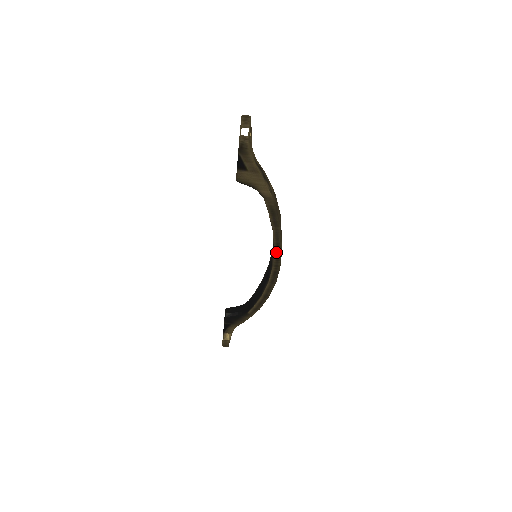
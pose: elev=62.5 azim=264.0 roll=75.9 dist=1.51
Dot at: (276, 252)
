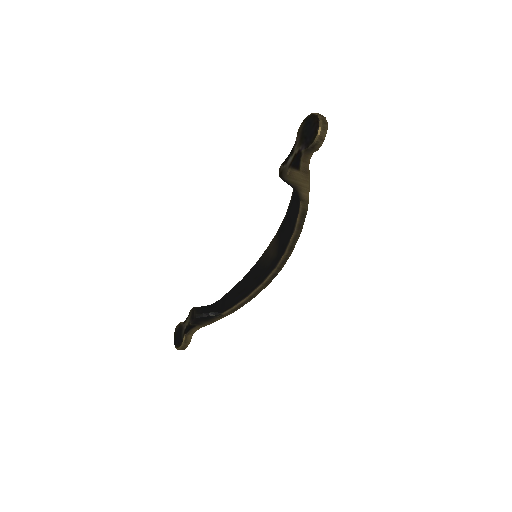
Dot at: (286, 255)
